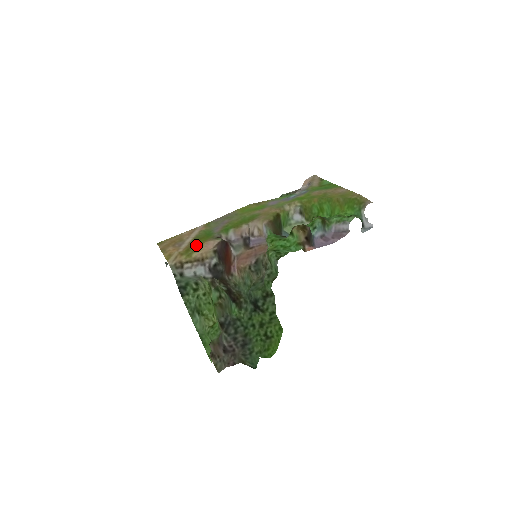
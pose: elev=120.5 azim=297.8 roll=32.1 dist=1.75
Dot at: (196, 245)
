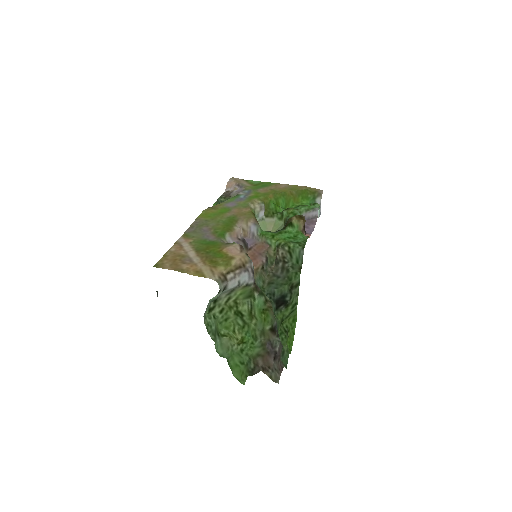
Dot at: (216, 255)
